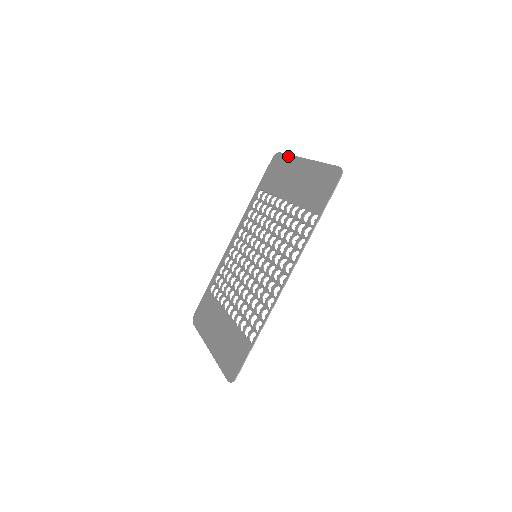
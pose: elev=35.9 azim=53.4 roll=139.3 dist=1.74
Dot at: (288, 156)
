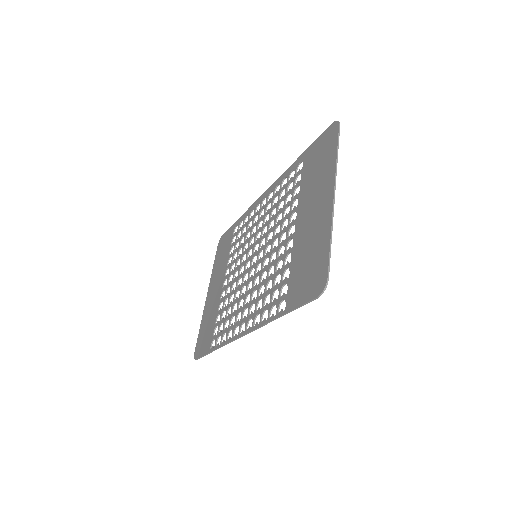
Dot at: (335, 153)
